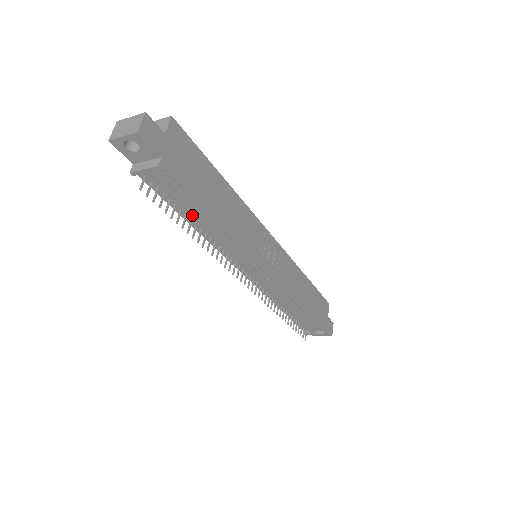
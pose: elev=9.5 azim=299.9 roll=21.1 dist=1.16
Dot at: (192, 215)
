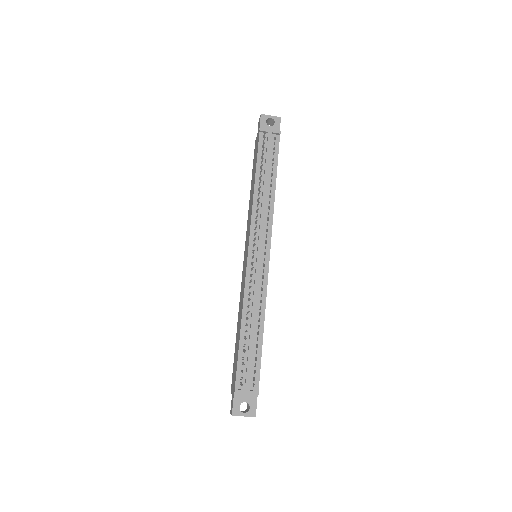
Dot at: (268, 171)
